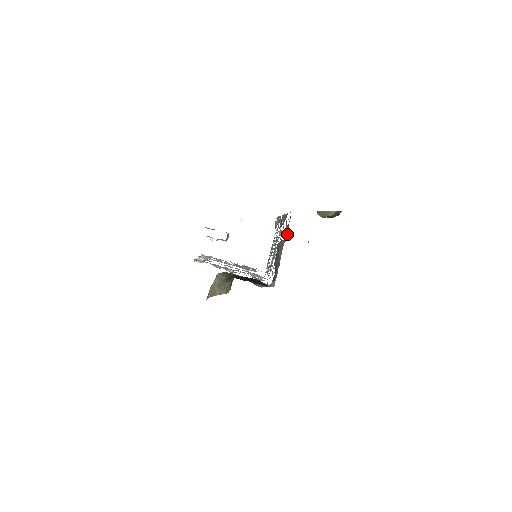
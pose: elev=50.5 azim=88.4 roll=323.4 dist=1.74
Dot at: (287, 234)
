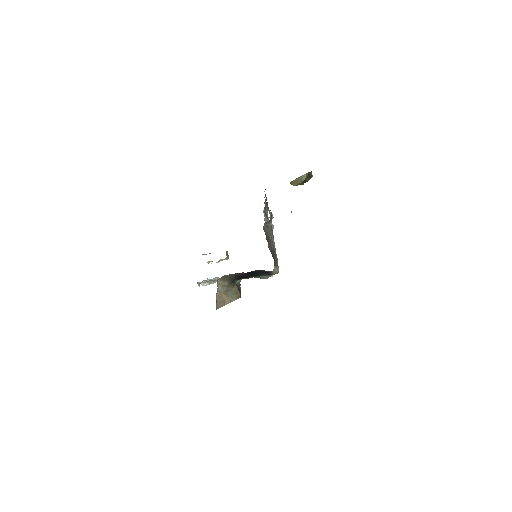
Dot at: occluded
